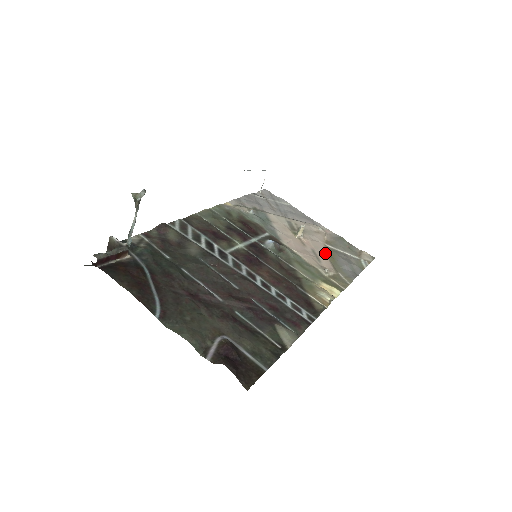
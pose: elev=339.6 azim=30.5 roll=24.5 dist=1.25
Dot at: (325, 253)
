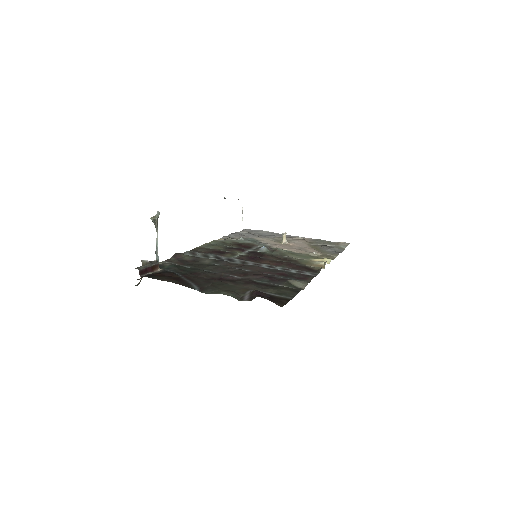
Dot at: (309, 247)
